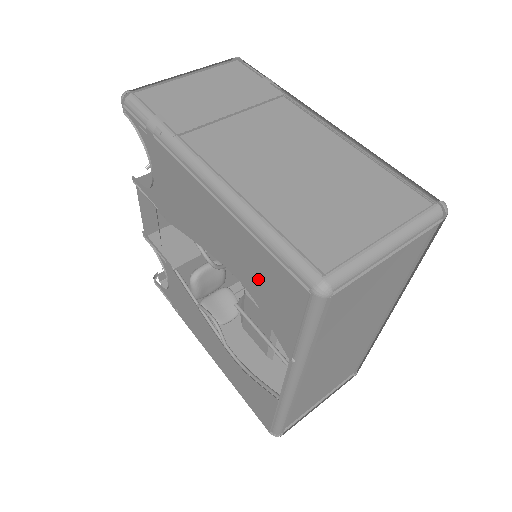
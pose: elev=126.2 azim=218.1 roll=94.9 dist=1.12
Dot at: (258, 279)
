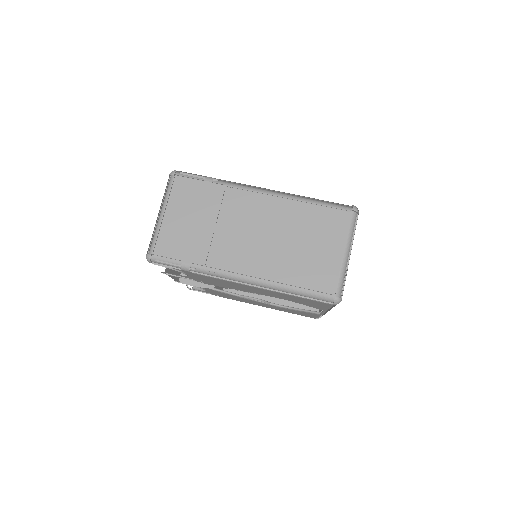
Dot at: (296, 300)
